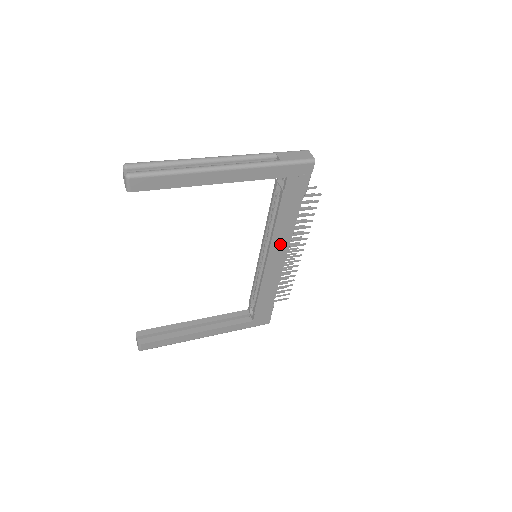
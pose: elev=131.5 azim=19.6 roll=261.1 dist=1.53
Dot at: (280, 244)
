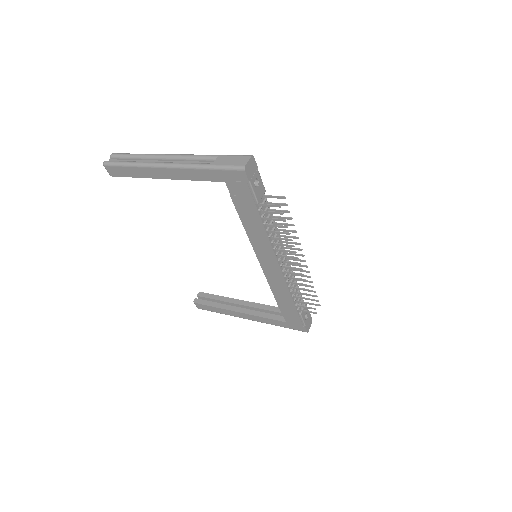
Dot at: (263, 250)
